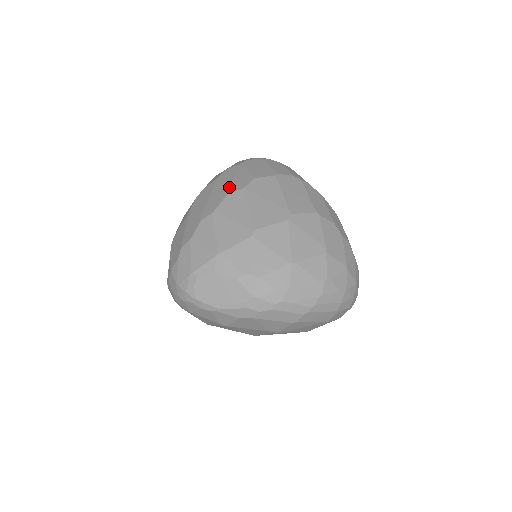
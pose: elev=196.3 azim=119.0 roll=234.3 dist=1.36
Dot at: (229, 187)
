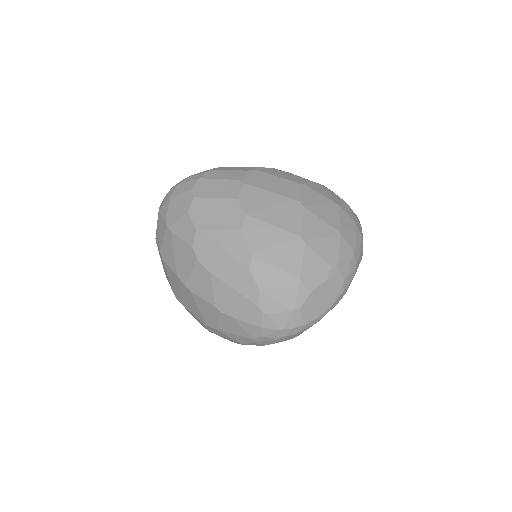
Dot at: (230, 225)
